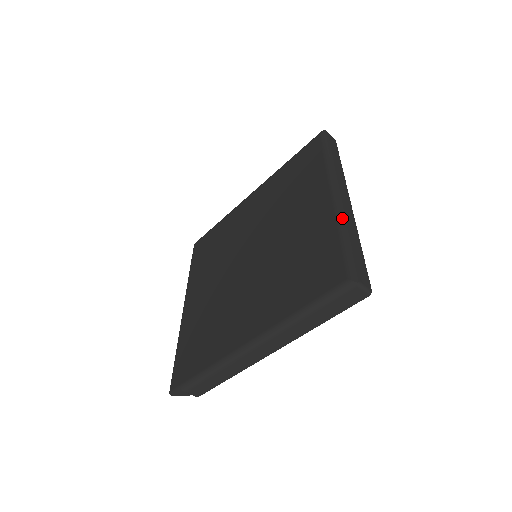
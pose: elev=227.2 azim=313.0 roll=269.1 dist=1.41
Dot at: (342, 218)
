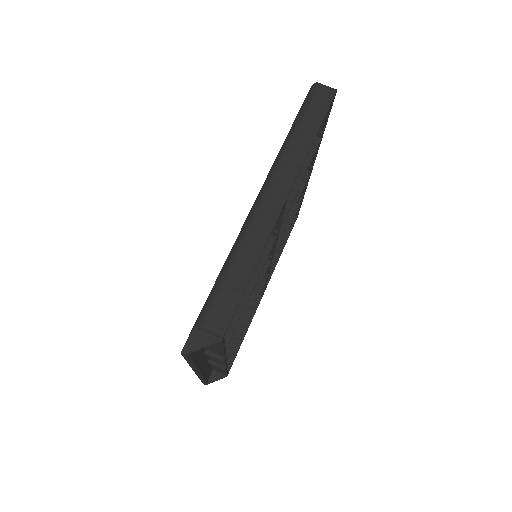
Dot at: occluded
